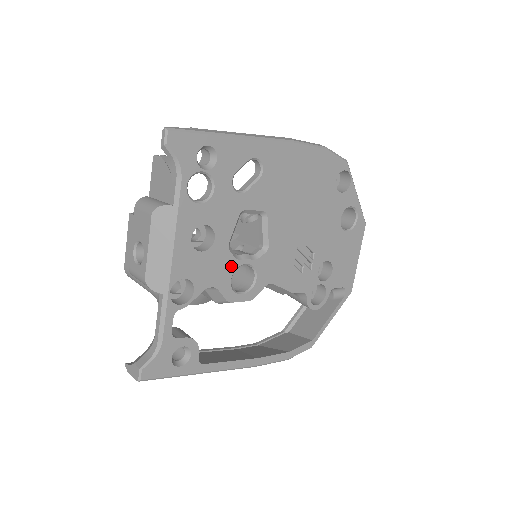
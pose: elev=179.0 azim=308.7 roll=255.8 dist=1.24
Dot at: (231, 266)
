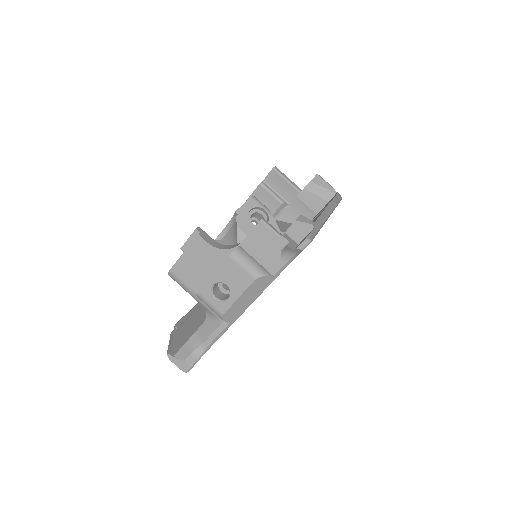
Dot at: occluded
